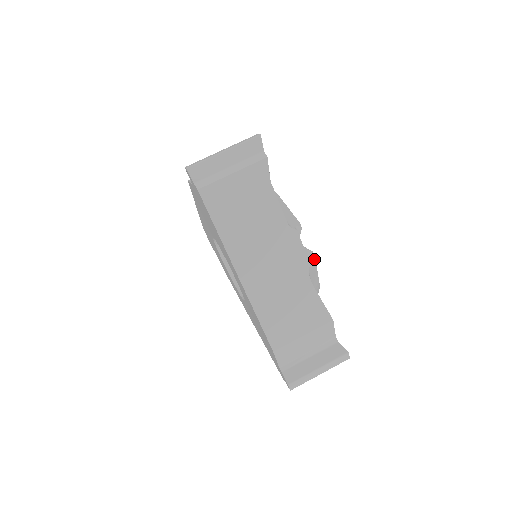
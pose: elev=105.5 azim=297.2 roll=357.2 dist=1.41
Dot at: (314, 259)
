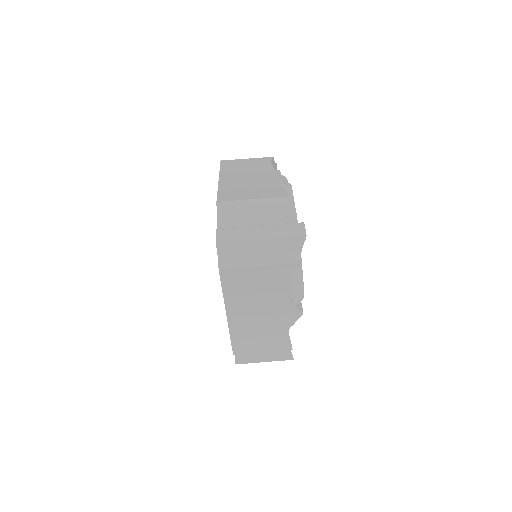
Dot at: occluded
